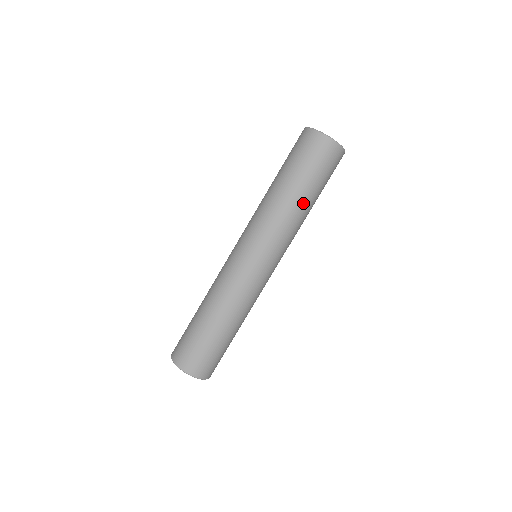
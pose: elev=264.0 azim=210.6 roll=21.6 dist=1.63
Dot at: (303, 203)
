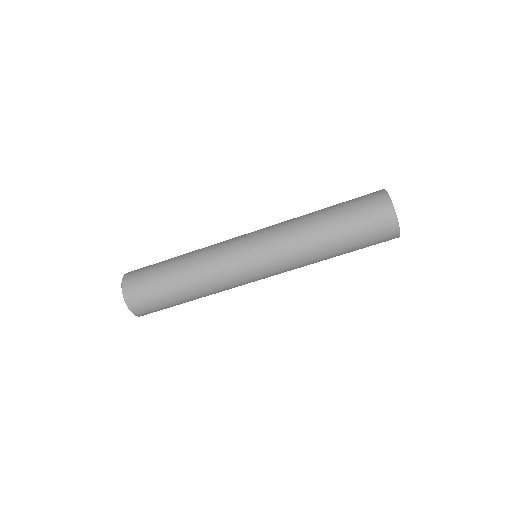
Dot at: occluded
